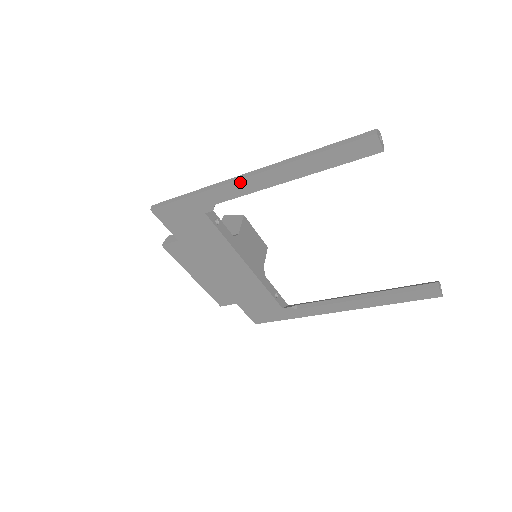
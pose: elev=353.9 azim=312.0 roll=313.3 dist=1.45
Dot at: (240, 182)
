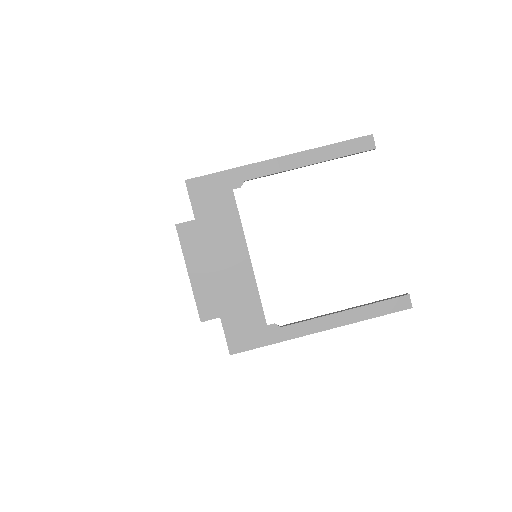
Dot at: (272, 161)
